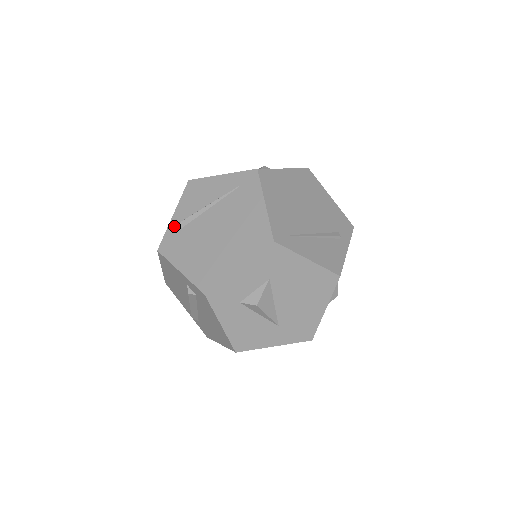
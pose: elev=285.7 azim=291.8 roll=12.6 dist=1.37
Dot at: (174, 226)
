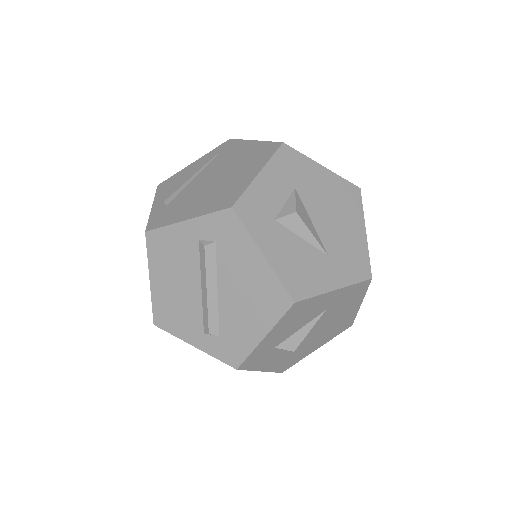
Dot at: (158, 209)
